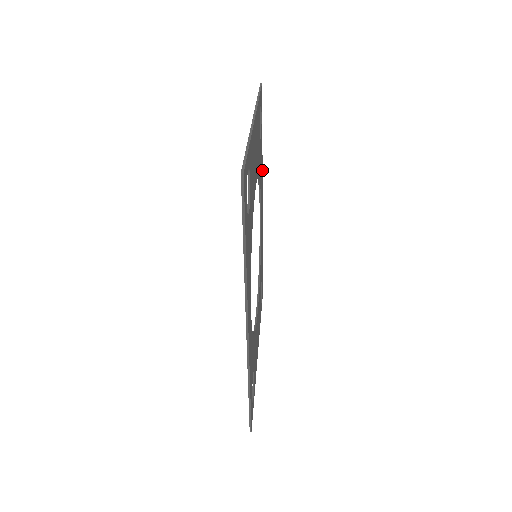
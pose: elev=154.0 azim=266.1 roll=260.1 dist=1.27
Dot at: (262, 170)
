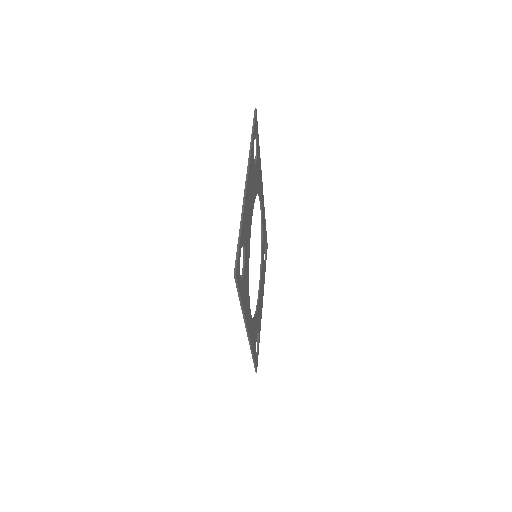
Dot at: occluded
